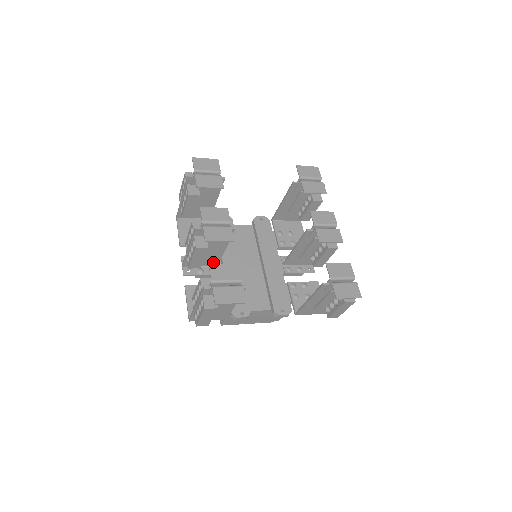
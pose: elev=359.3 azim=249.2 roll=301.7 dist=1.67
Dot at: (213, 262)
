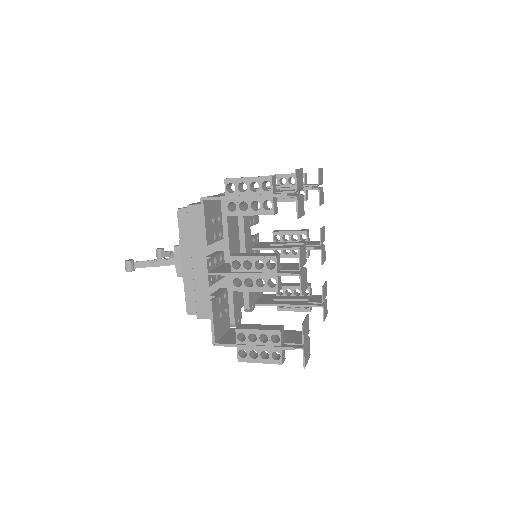
Dot at: occluded
